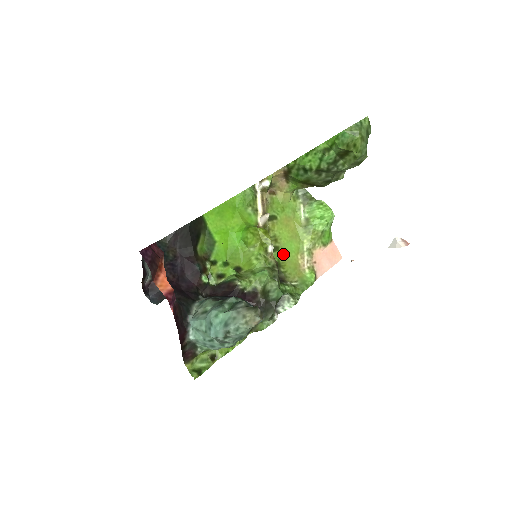
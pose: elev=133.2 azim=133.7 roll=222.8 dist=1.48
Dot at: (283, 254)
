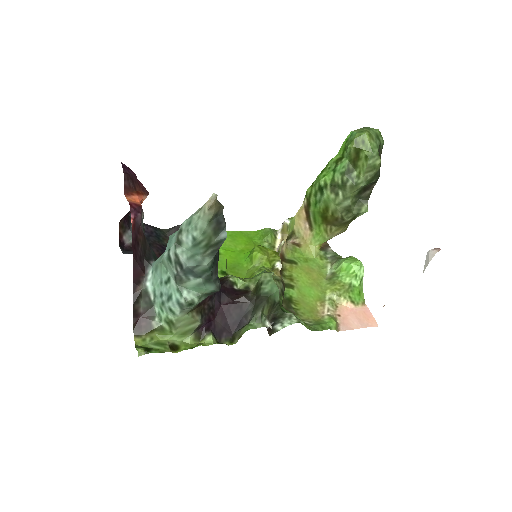
Dot at: (298, 294)
